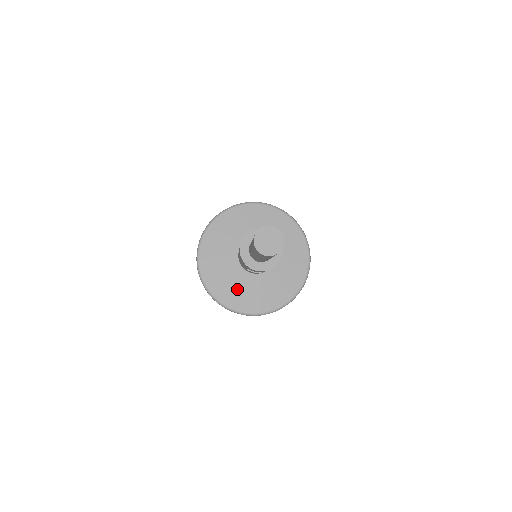
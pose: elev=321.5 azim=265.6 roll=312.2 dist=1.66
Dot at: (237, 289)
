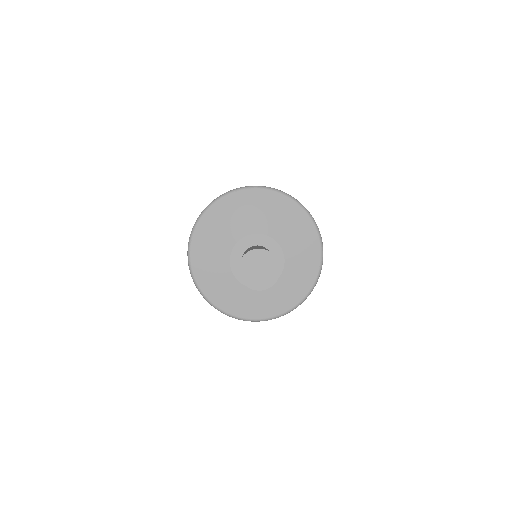
Dot at: (234, 291)
